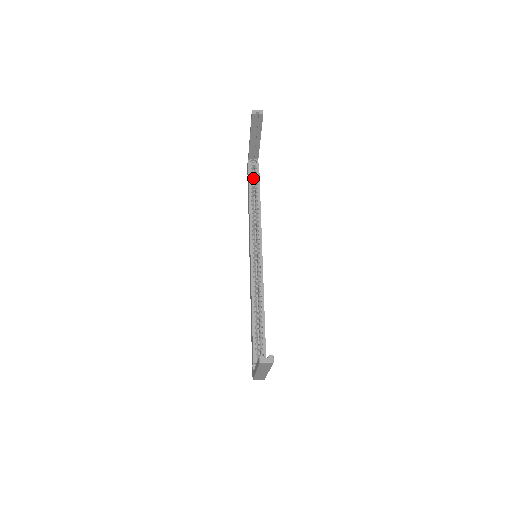
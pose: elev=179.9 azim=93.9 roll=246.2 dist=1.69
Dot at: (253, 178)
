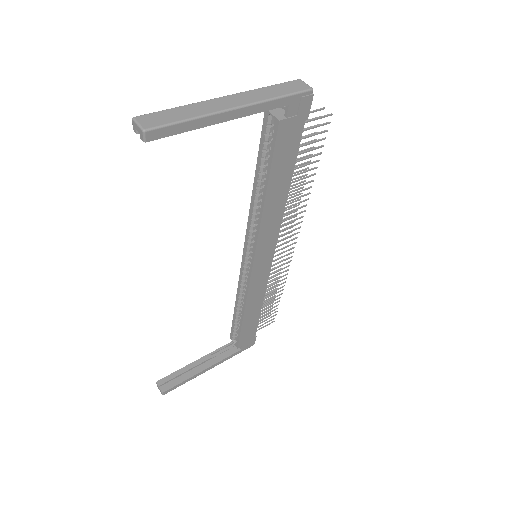
Dot at: occluded
